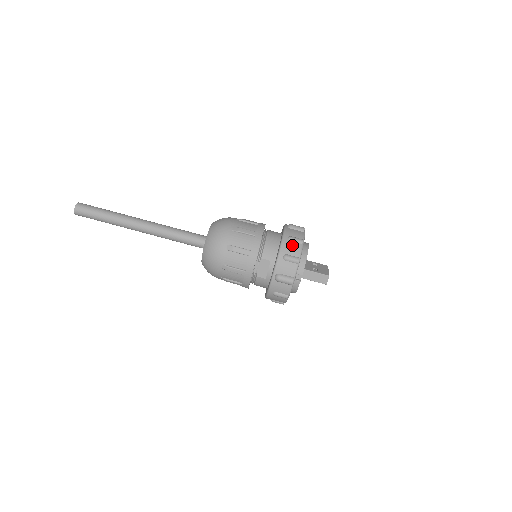
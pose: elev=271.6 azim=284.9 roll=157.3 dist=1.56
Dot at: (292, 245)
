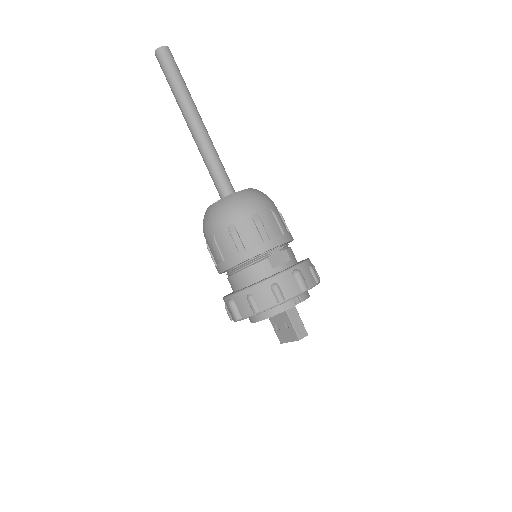
Dot at: (315, 270)
